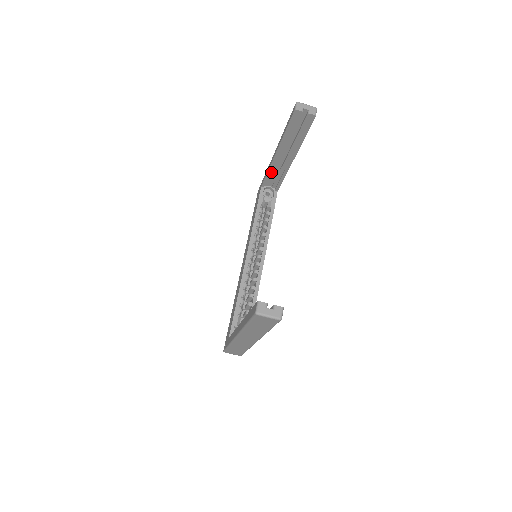
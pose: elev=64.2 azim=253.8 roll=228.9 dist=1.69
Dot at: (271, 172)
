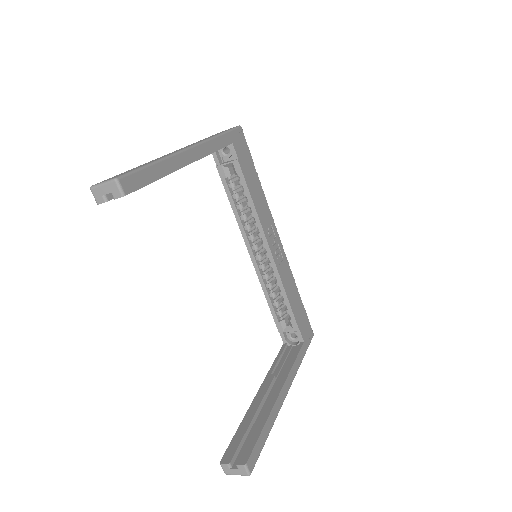
Dot at: occluded
